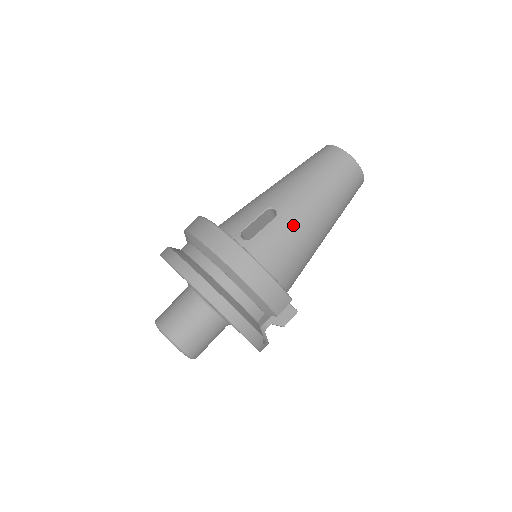
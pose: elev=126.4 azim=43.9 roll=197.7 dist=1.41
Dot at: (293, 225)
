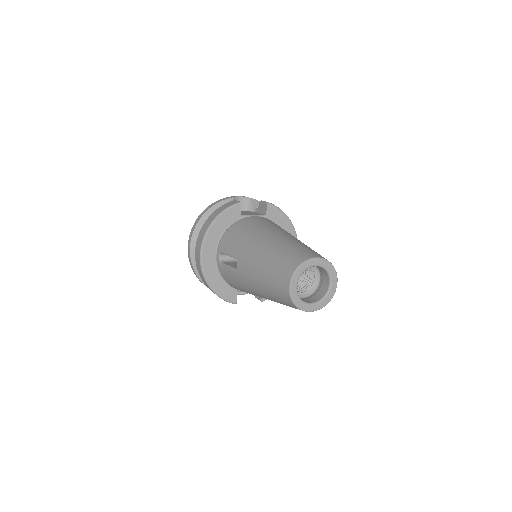
Dot at: (242, 283)
